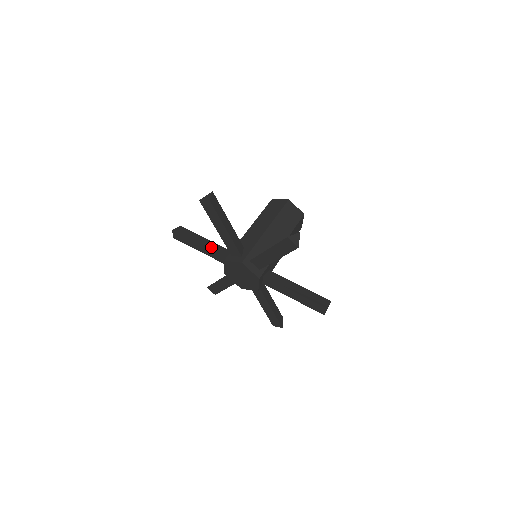
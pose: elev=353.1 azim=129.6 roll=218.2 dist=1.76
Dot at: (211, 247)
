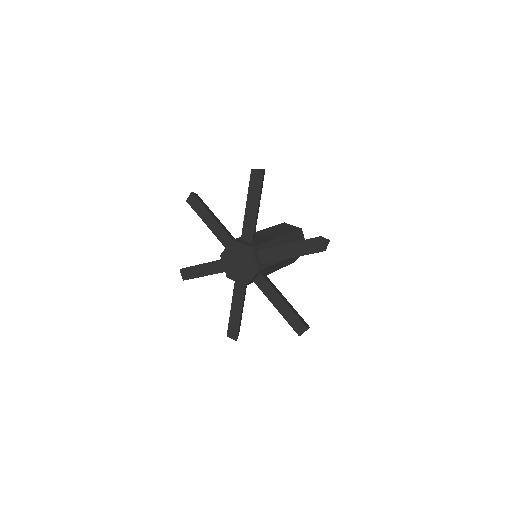
Dot at: (212, 263)
